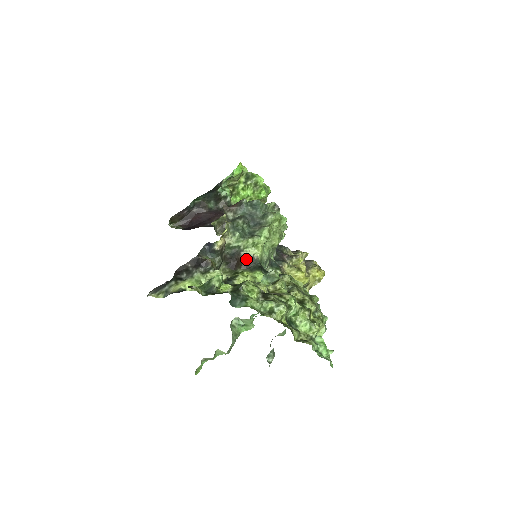
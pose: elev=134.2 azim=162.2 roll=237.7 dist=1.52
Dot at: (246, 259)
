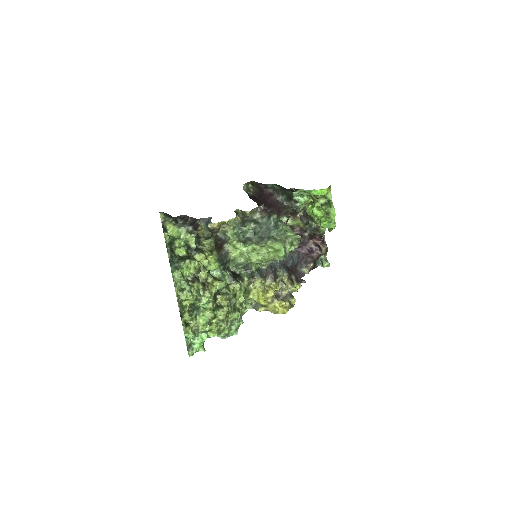
Dot at: (224, 250)
